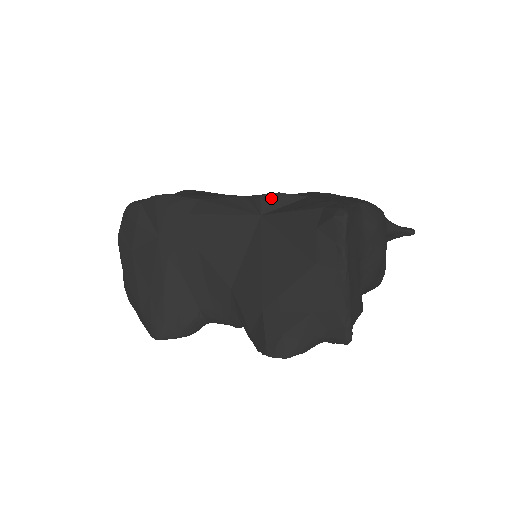
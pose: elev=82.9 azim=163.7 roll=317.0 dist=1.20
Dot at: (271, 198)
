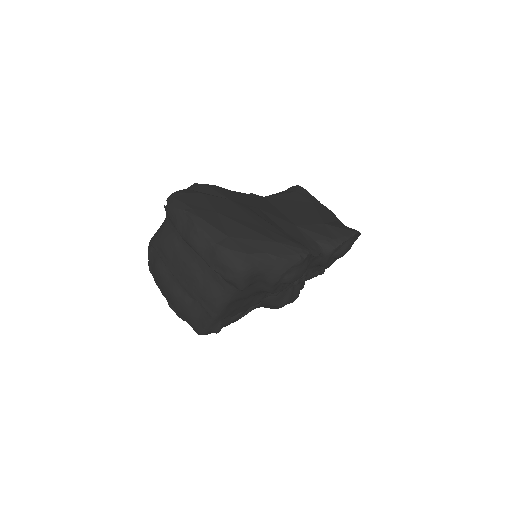
Dot at: occluded
